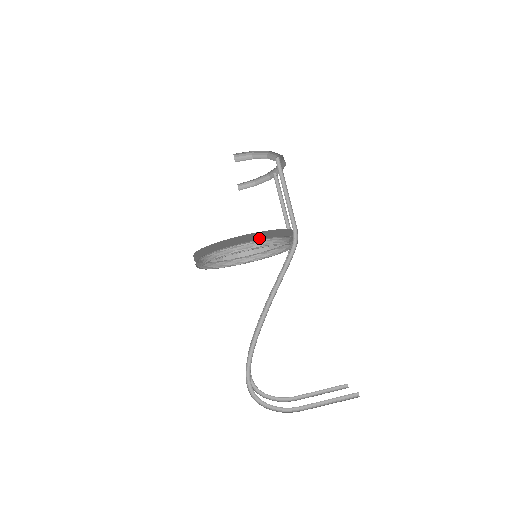
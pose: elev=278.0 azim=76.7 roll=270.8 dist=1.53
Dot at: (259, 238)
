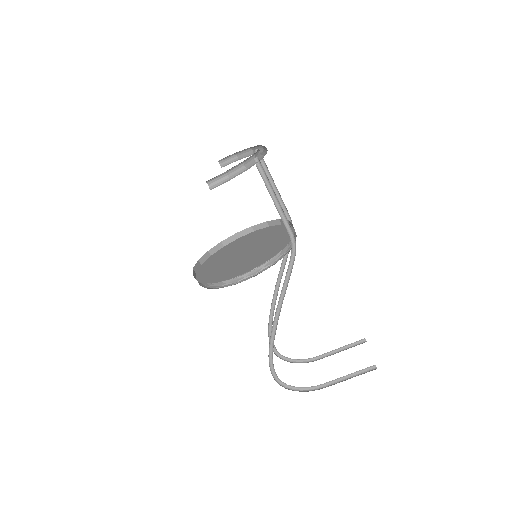
Dot at: occluded
